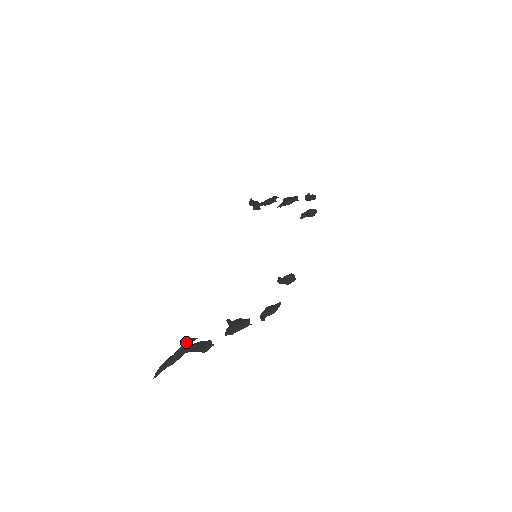
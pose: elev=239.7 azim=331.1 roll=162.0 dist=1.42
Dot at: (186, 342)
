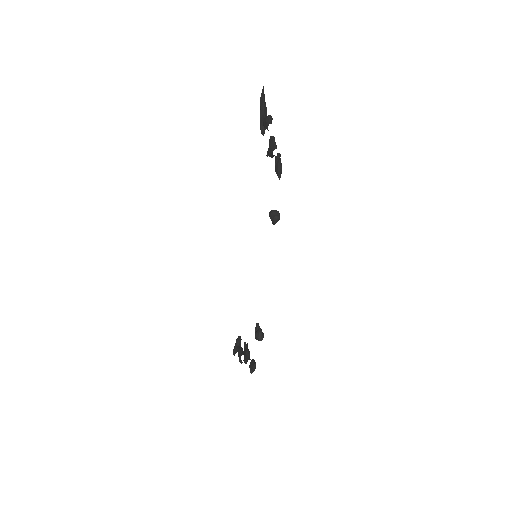
Dot at: (237, 340)
